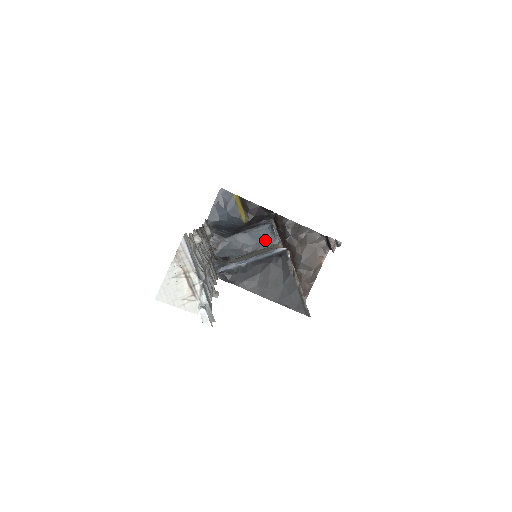
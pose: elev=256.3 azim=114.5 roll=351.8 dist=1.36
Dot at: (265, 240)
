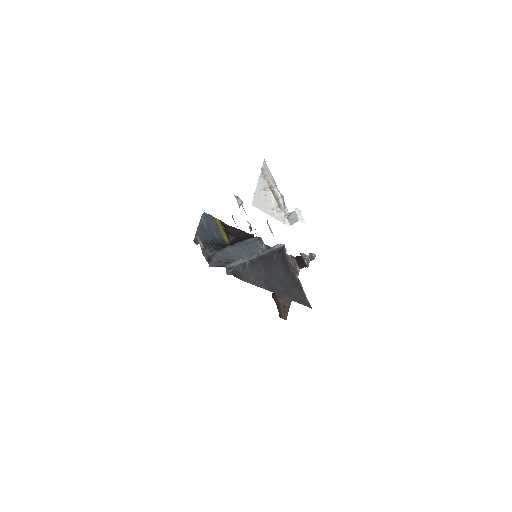
Dot at: (254, 251)
